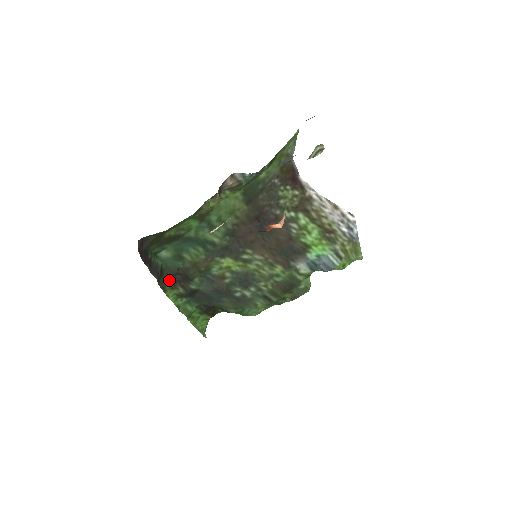
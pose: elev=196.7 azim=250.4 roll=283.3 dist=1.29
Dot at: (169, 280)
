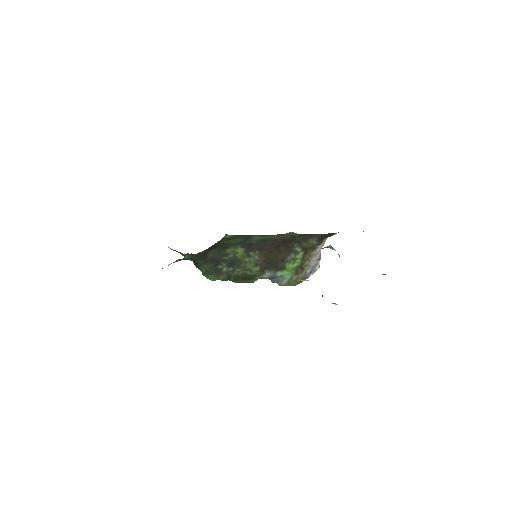
Dot at: (209, 247)
